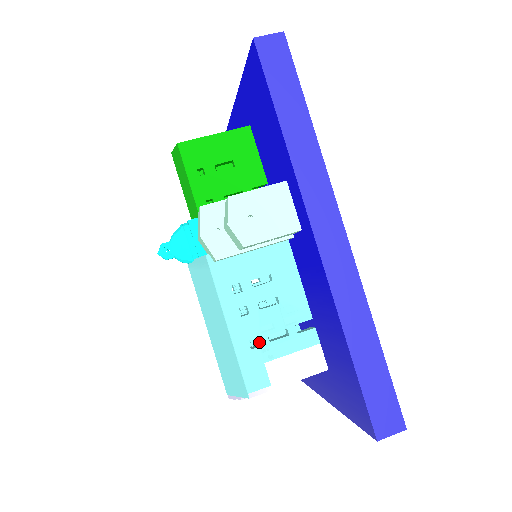
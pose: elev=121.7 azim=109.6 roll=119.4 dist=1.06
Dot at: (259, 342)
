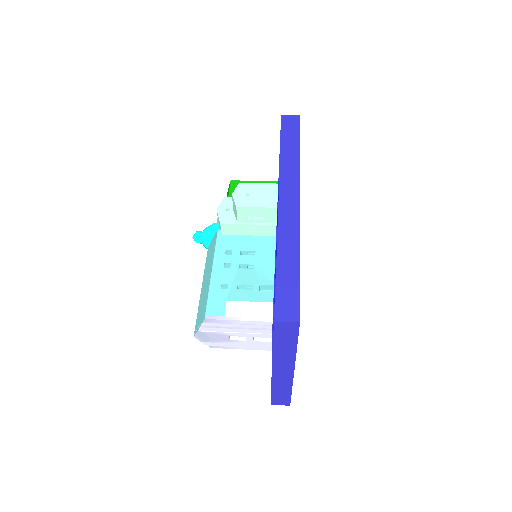
Dot at: (229, 287)
